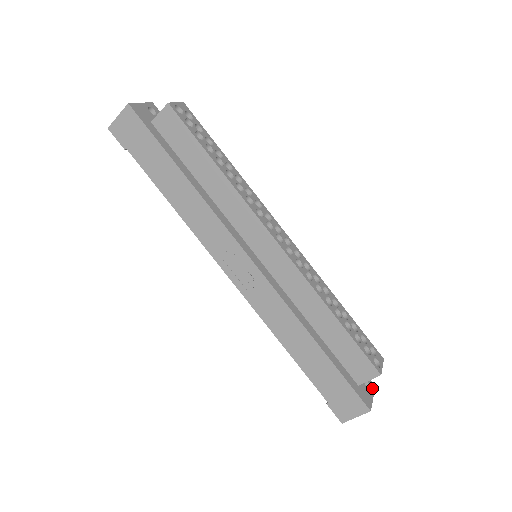
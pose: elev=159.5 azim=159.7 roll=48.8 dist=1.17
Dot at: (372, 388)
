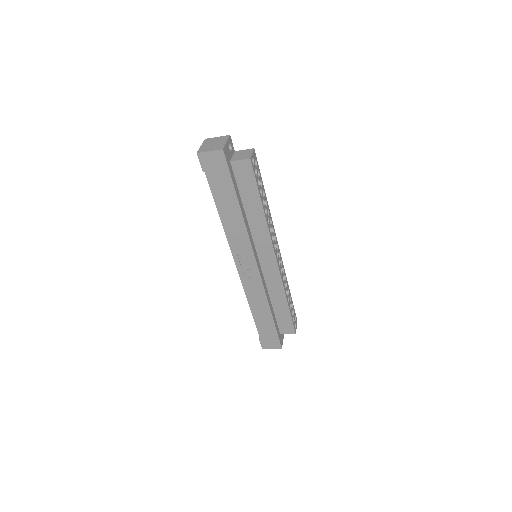
Dot at: occluded
